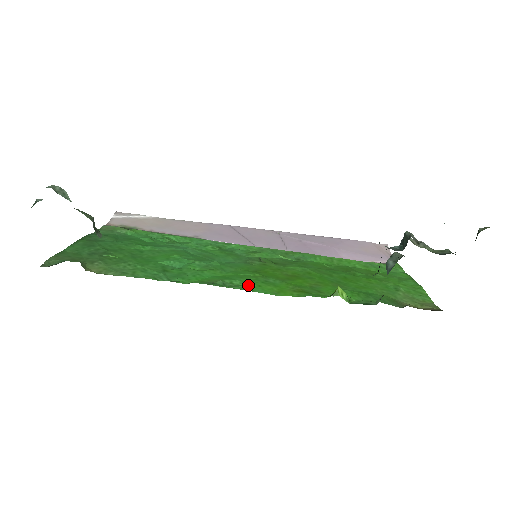
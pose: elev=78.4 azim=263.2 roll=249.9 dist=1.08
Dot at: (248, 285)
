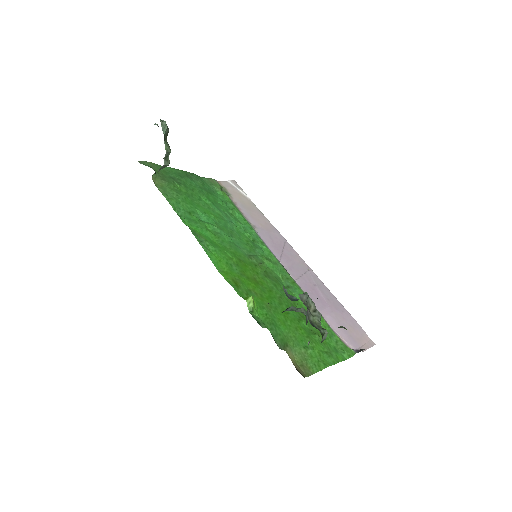
Dot at: (214, 254)
